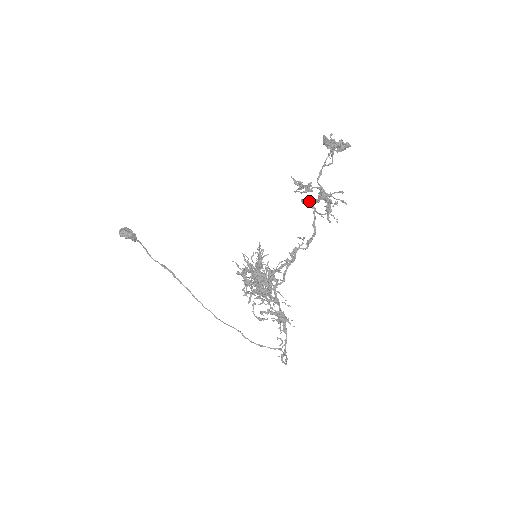
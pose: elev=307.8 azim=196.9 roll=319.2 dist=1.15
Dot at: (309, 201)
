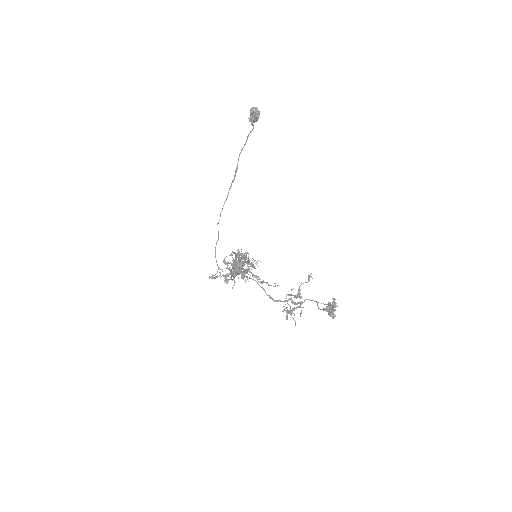
Dot at: (291, 297)
